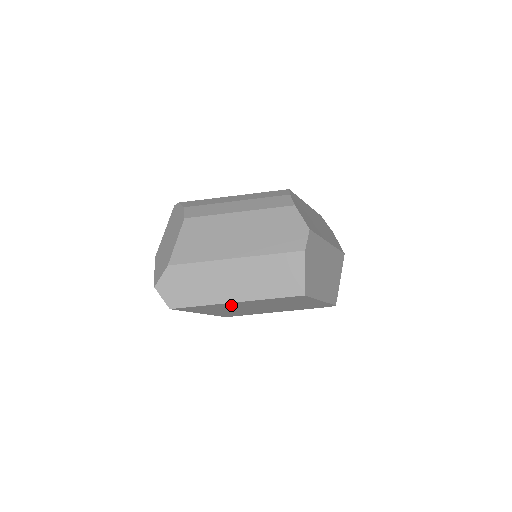
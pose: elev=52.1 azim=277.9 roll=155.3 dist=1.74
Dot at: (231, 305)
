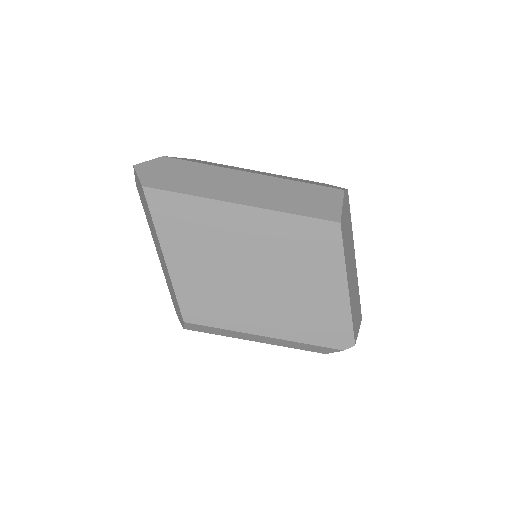
Dot at: (227, 224)
